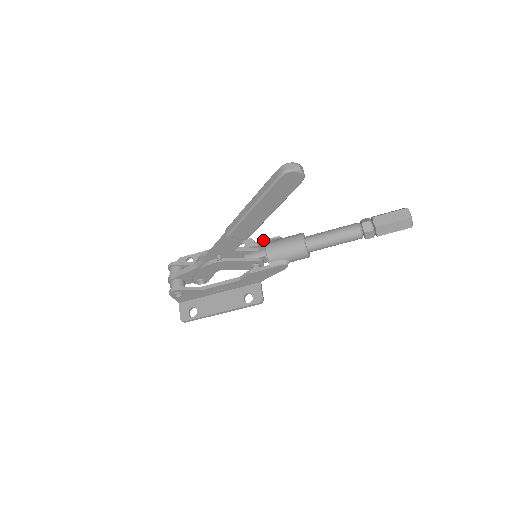
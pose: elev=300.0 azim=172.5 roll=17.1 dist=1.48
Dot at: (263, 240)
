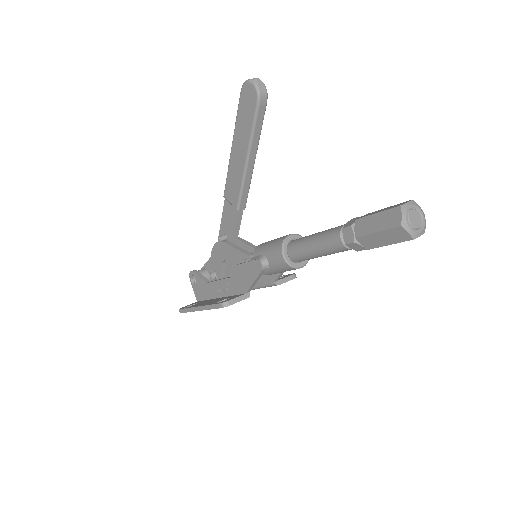
Dot at: occluded
